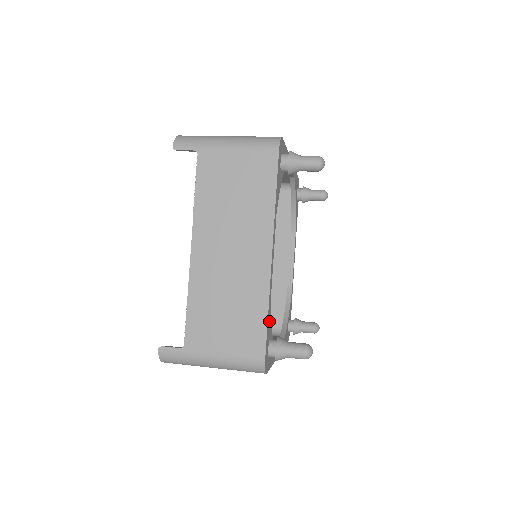
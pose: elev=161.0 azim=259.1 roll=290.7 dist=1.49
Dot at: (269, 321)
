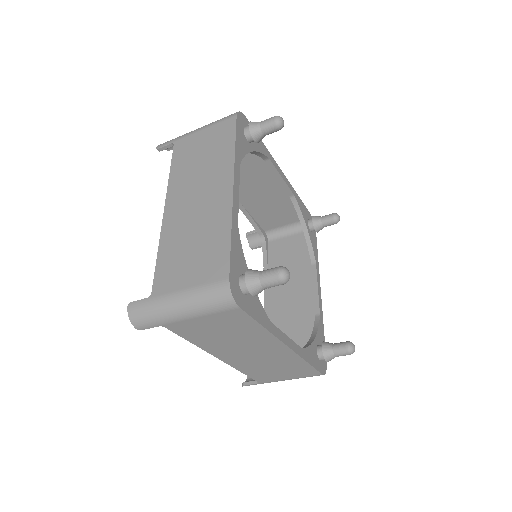
Dot at: (237, 251)
